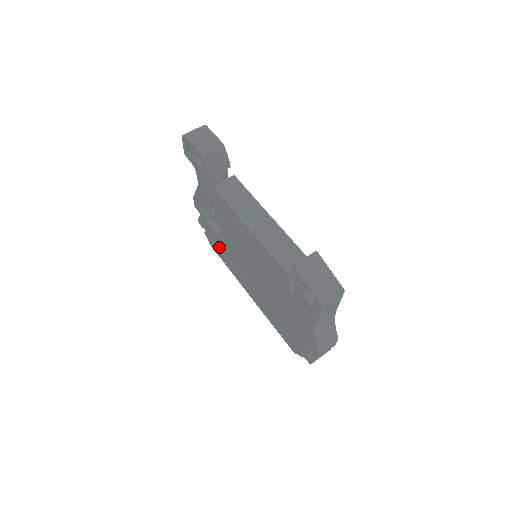
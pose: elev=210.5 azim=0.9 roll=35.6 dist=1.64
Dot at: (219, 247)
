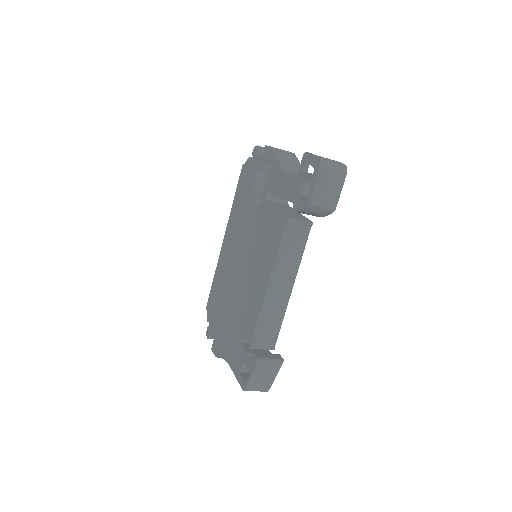
Dot at: (244, 190)
